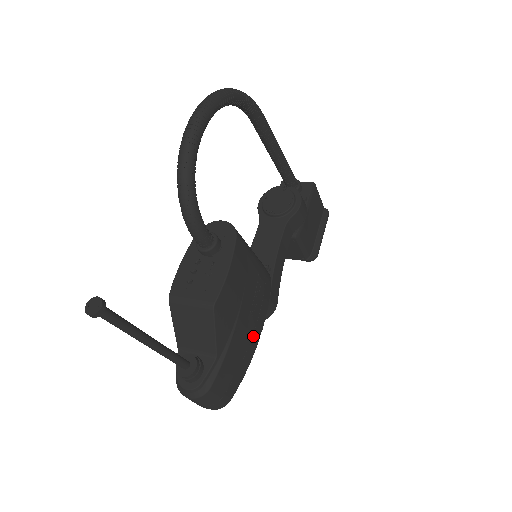
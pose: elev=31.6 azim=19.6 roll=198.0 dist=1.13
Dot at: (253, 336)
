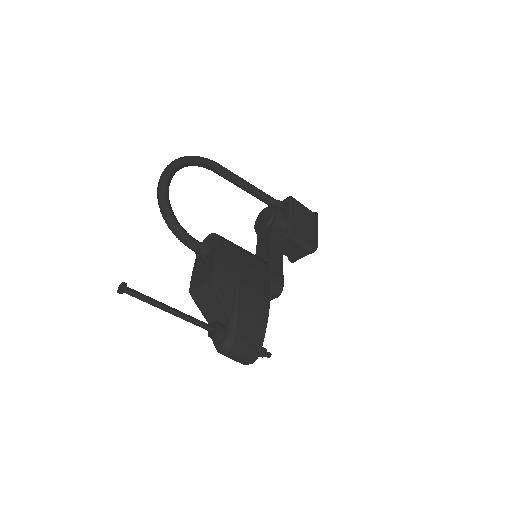
Dot at: (261, 302)
